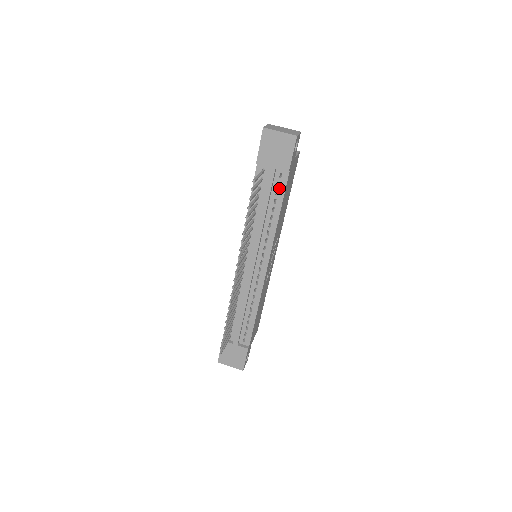
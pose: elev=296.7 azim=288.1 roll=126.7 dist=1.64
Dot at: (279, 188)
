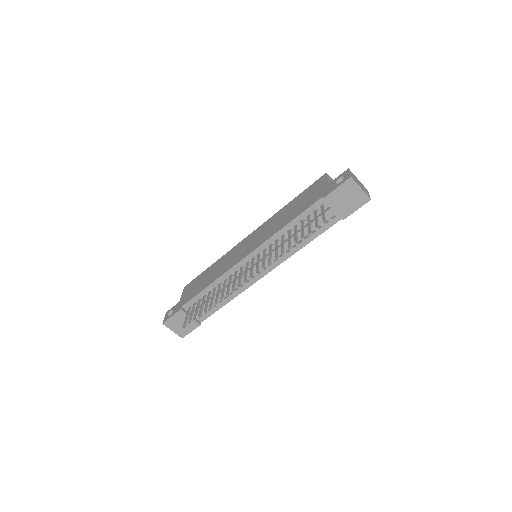
Dot at: (324, 225)
